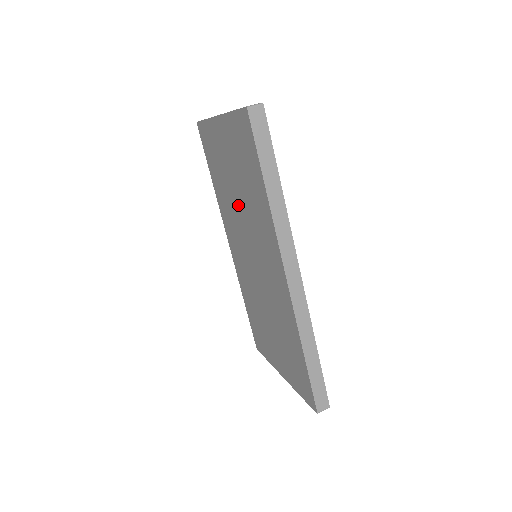
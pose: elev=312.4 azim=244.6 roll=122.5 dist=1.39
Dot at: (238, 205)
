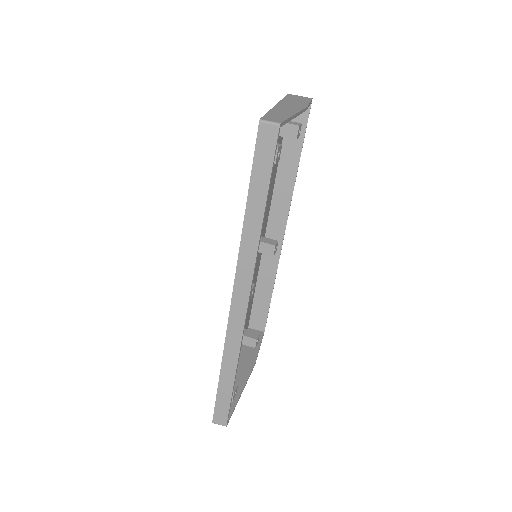
Dot at: occluded
